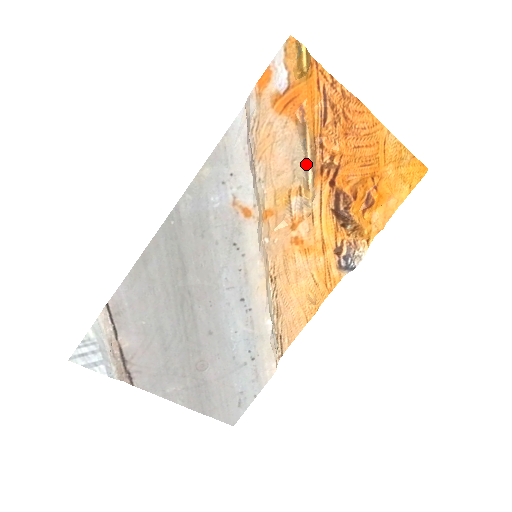
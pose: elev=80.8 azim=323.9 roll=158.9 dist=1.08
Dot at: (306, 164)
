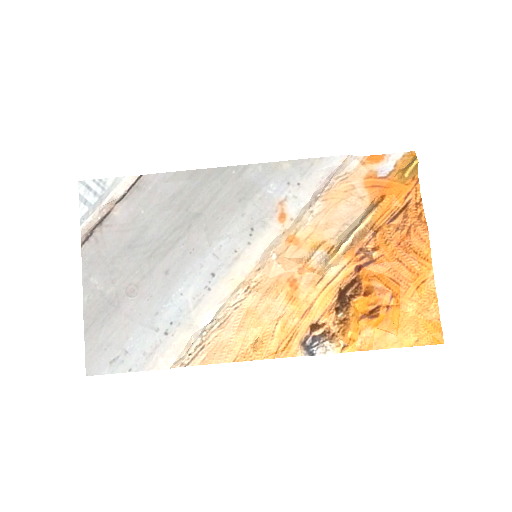
Dot at: (352, 231)
